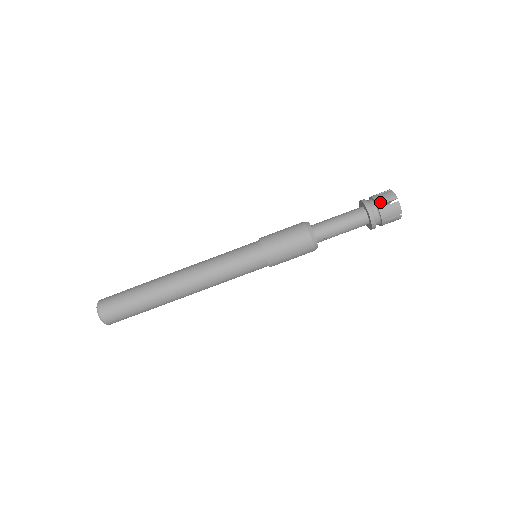
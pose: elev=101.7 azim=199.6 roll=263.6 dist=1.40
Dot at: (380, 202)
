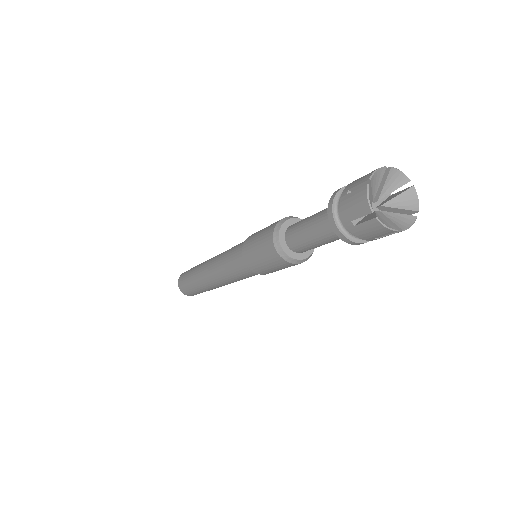
Dot at: (347, 217)
